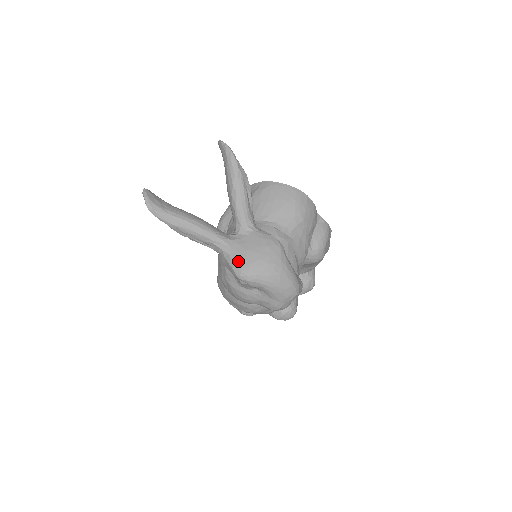
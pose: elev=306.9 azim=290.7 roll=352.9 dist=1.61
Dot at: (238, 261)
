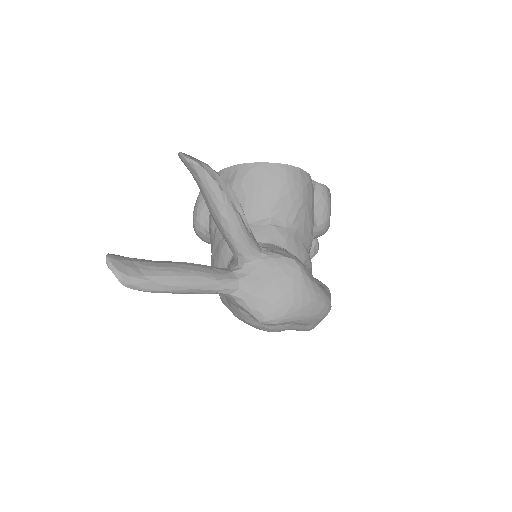
Dot at: (256, 305)
